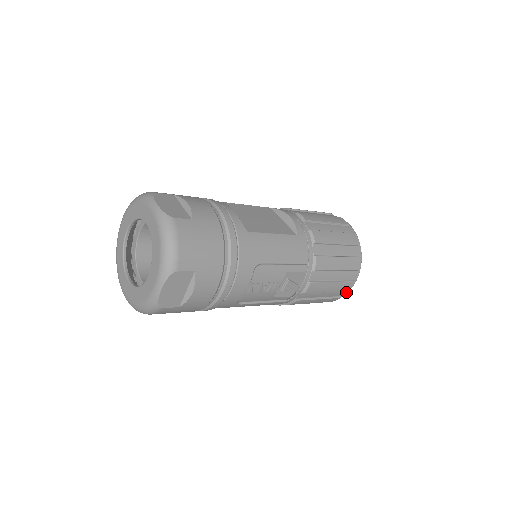
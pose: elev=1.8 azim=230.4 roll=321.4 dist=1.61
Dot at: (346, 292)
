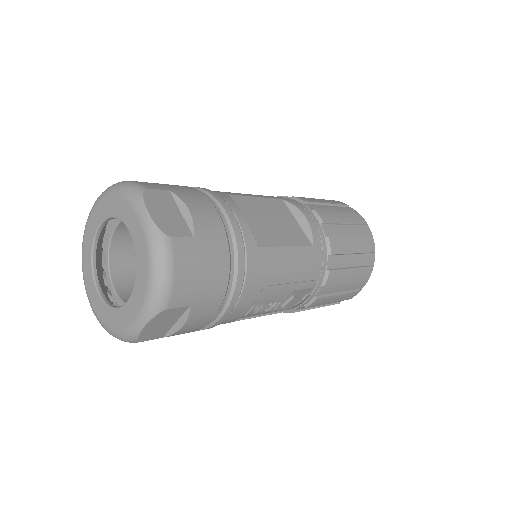
Dot at: occluded
